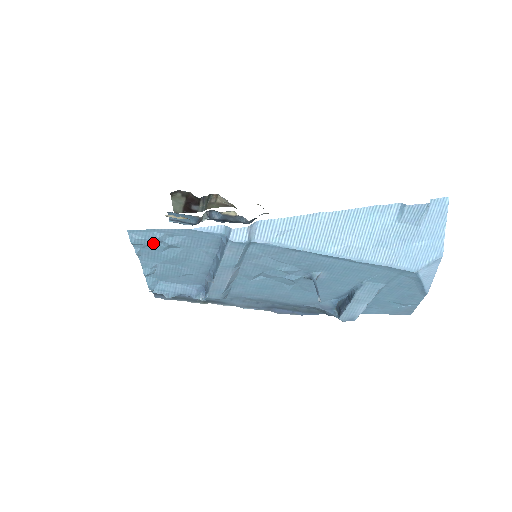
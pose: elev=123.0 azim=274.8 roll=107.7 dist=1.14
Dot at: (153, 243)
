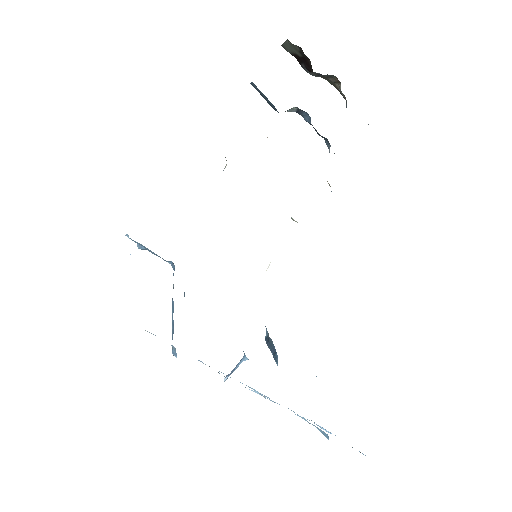
Dot at: occluded
